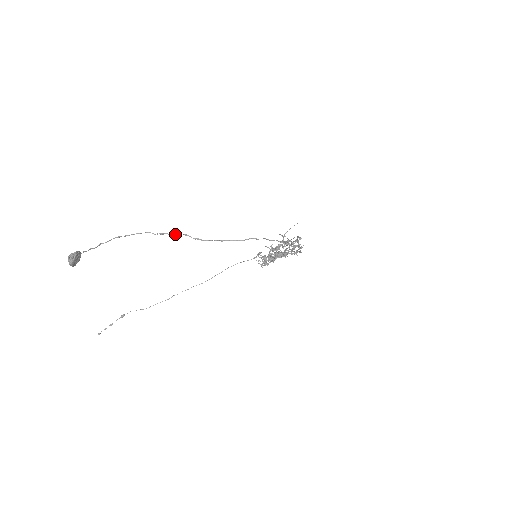
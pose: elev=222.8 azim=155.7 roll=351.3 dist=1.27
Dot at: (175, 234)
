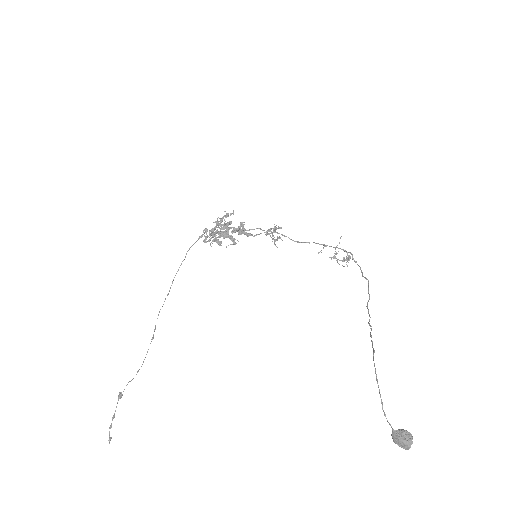
Dot at: occluded
